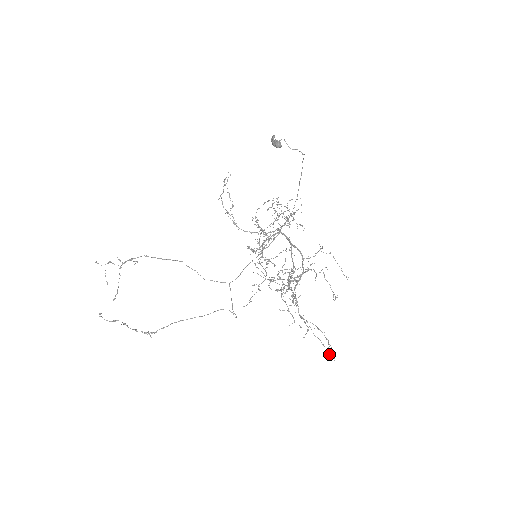
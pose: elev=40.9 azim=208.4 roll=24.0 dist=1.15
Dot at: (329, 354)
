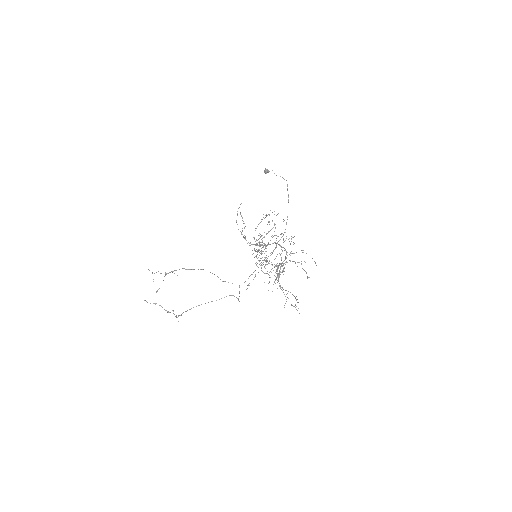
Dot at: occluded
